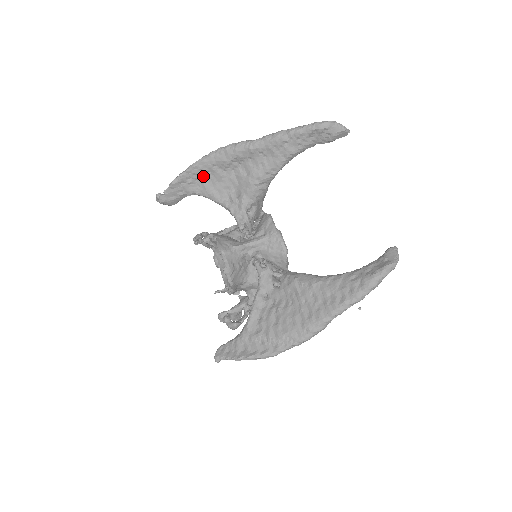
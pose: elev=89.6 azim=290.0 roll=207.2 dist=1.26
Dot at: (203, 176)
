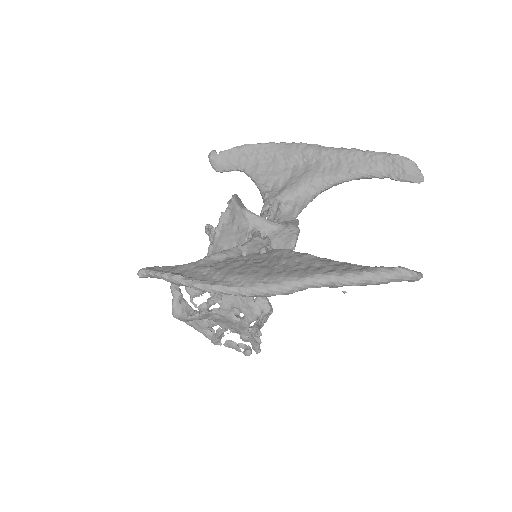
Dot at: (263, 158)
